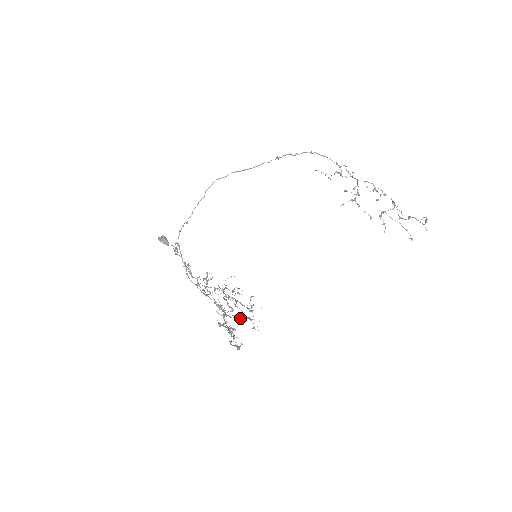
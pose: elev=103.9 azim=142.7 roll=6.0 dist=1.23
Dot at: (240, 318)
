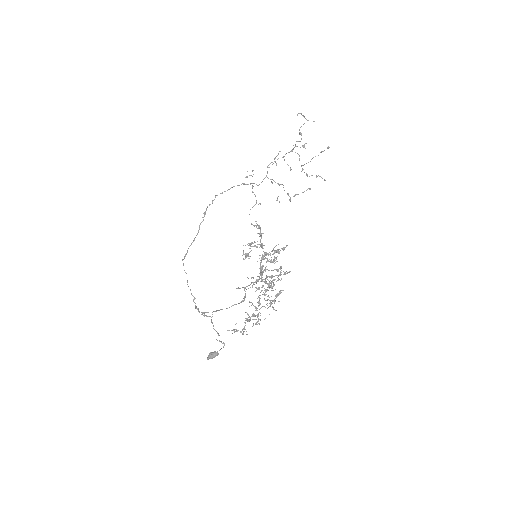
Dot at: (272, 262)
